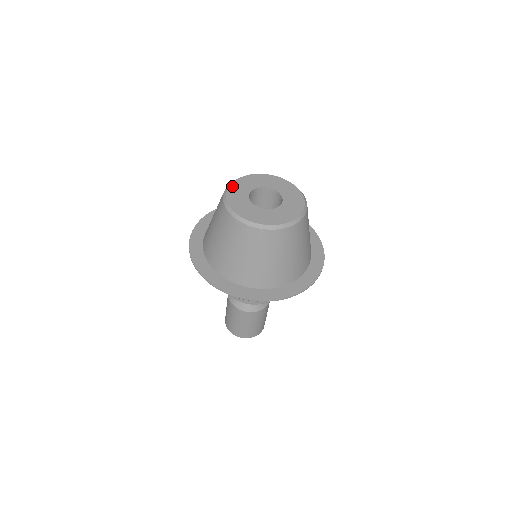
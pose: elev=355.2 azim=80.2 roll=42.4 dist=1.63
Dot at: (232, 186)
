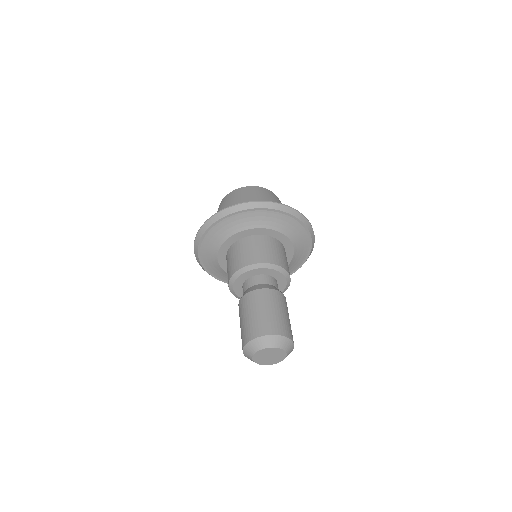
Dot at: occluded
